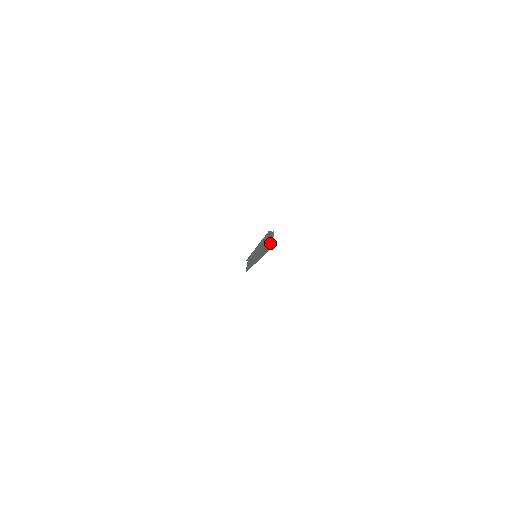
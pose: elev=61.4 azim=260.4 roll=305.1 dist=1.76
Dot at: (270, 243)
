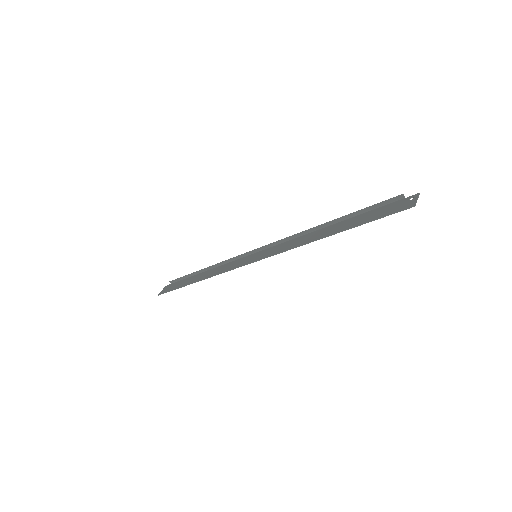
Dot at: (399, 206)
